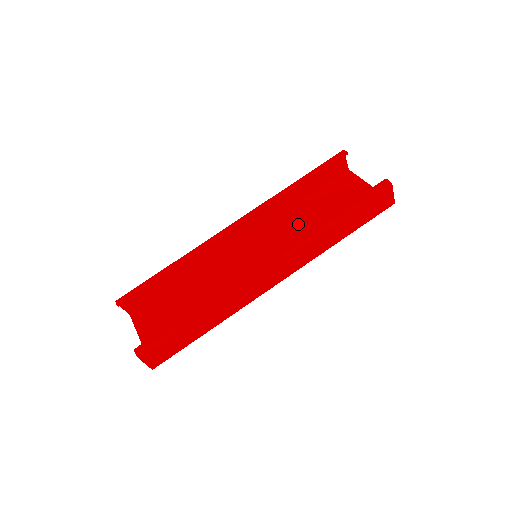
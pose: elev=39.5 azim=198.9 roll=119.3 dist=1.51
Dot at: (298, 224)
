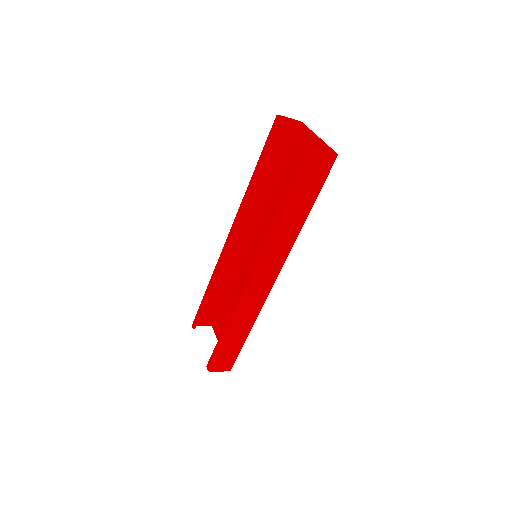
Dot at: (277, 208)
